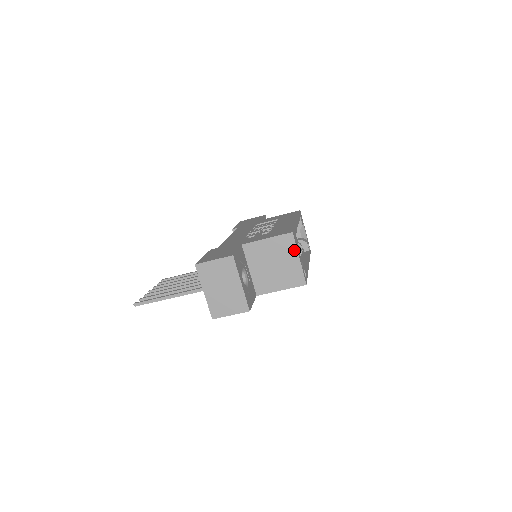
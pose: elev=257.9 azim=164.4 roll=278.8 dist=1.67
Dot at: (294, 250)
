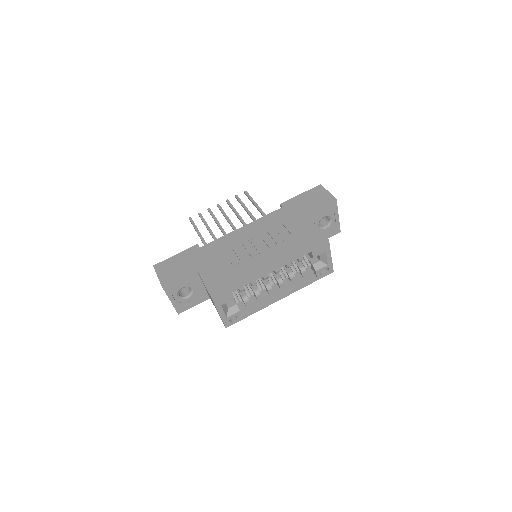
Dot at: (216, 307)
